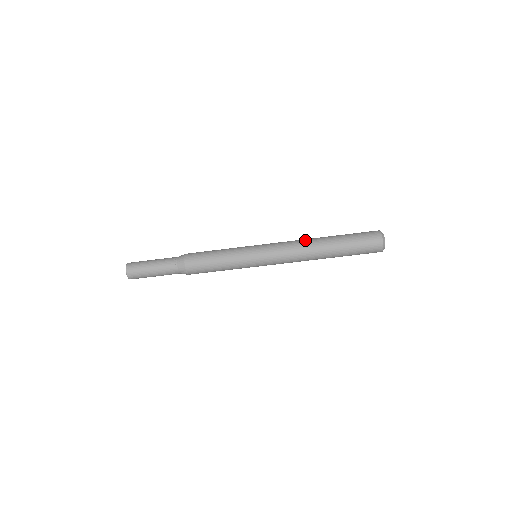
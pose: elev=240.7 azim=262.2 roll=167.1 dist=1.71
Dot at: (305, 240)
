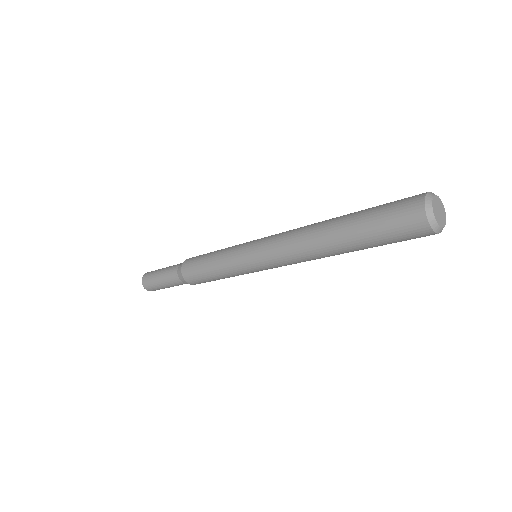
Dot at: (307, 226)
